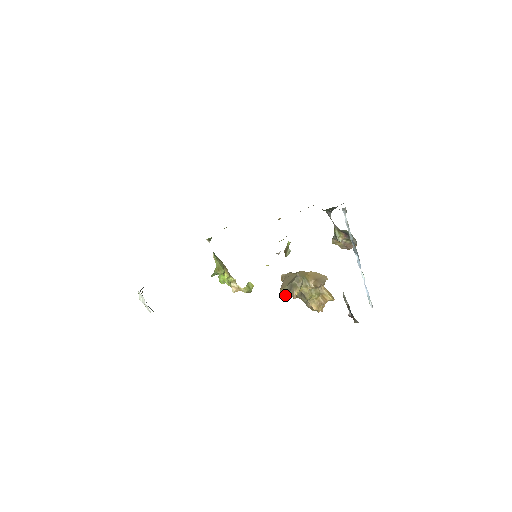
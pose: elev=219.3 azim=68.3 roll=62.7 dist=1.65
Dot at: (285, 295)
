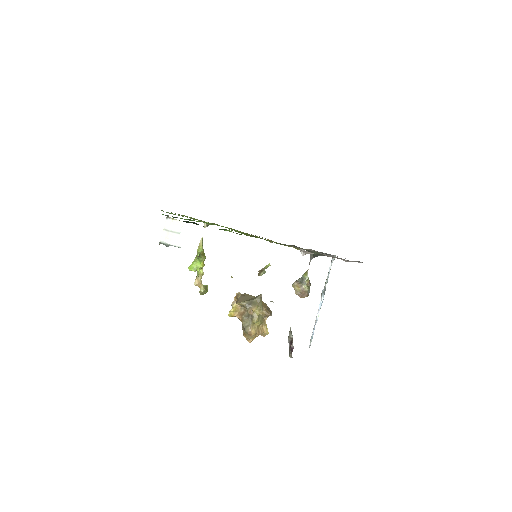
Dot at: (230, 312)
